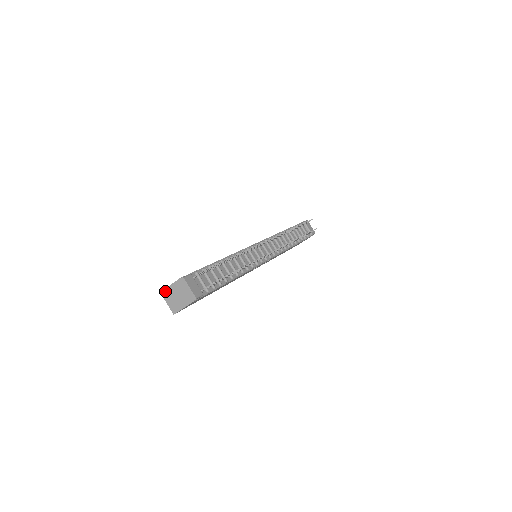
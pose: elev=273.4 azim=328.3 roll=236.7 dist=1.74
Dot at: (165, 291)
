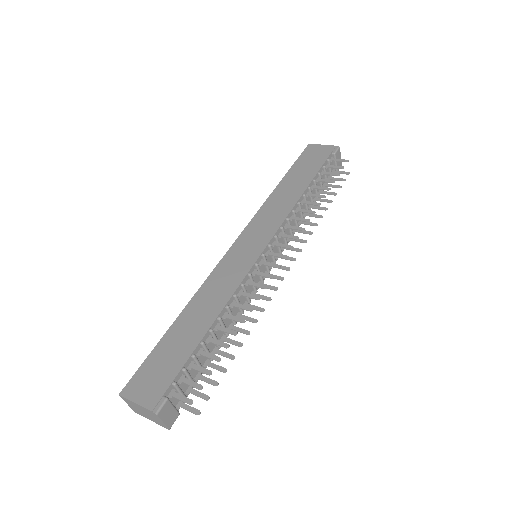
Dot at: (126, 399)
